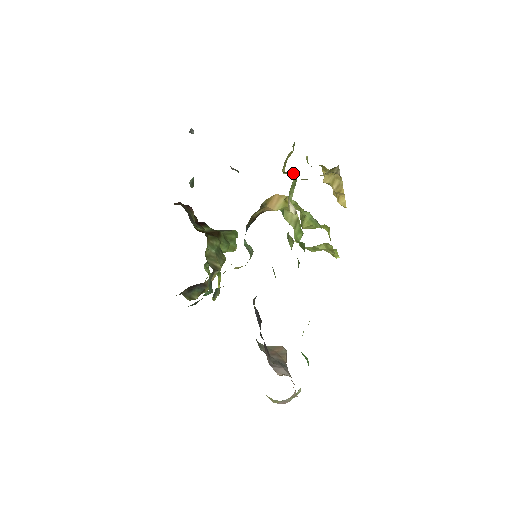
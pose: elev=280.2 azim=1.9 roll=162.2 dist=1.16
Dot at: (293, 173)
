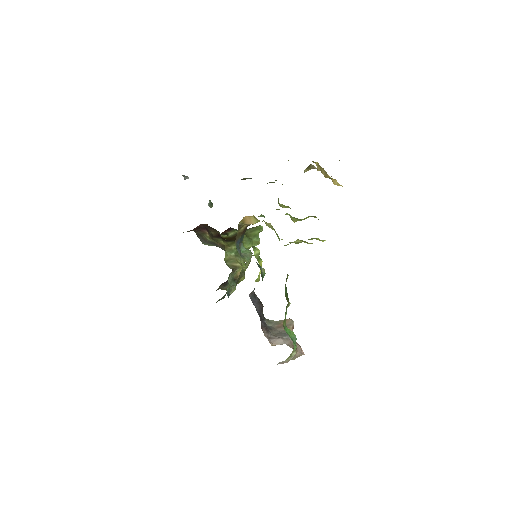
Dot at: (274, 182)
